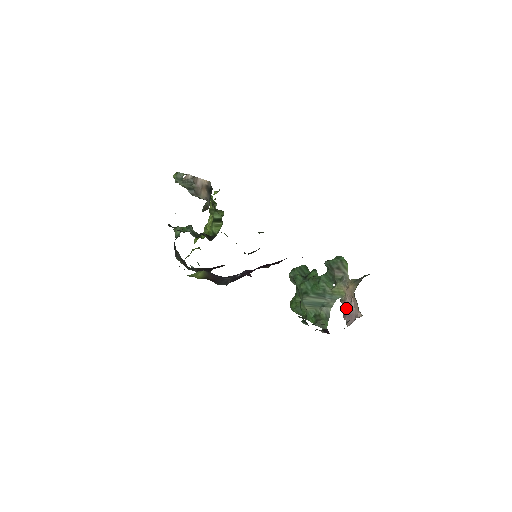
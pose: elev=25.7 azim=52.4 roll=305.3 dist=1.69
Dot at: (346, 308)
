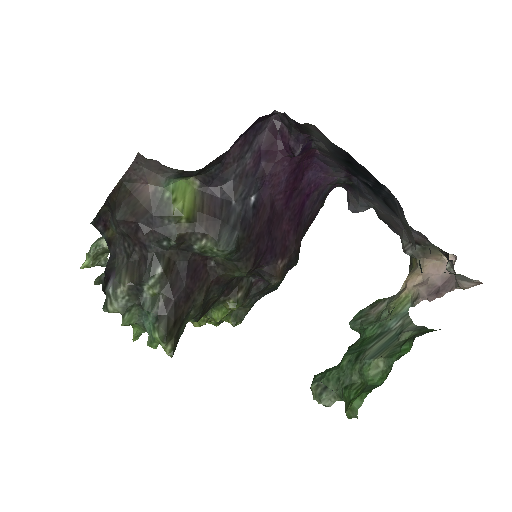
Dot at: (429, 290)
